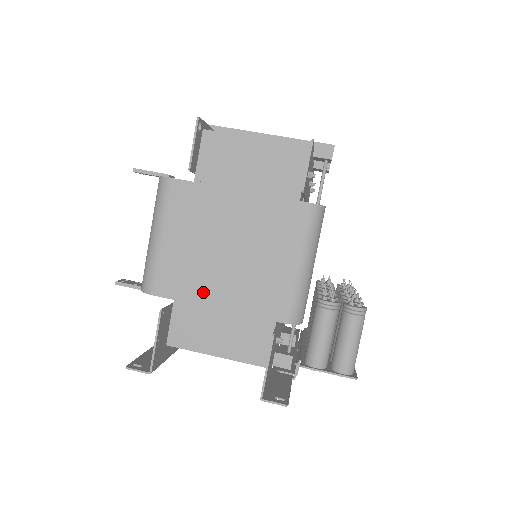
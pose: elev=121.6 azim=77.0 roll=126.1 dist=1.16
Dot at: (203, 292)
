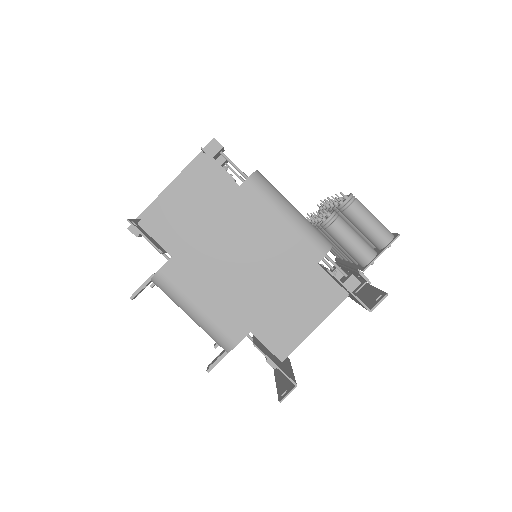
Dot at: (261, 303)
